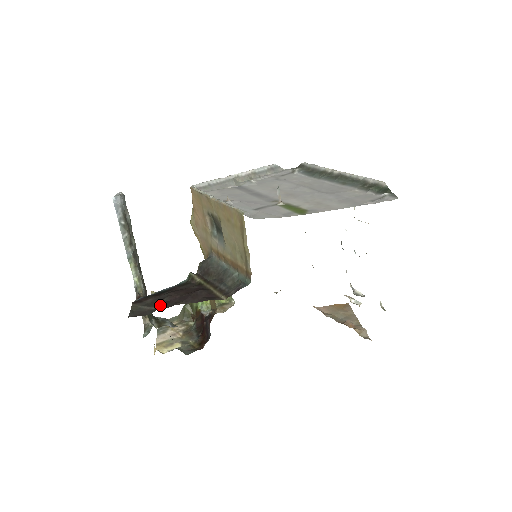
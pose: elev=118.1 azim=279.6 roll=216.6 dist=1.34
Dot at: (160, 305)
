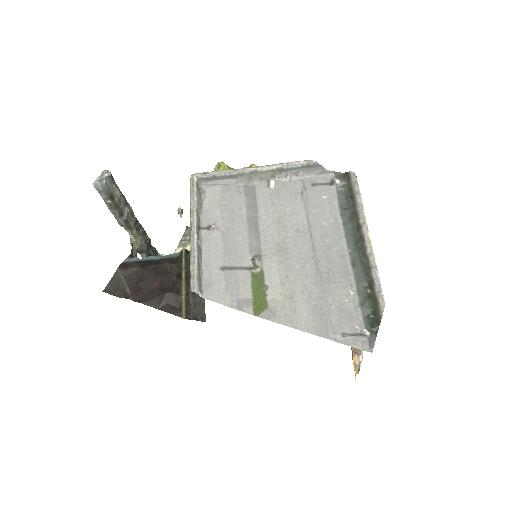
Dot at: (132, 290)
